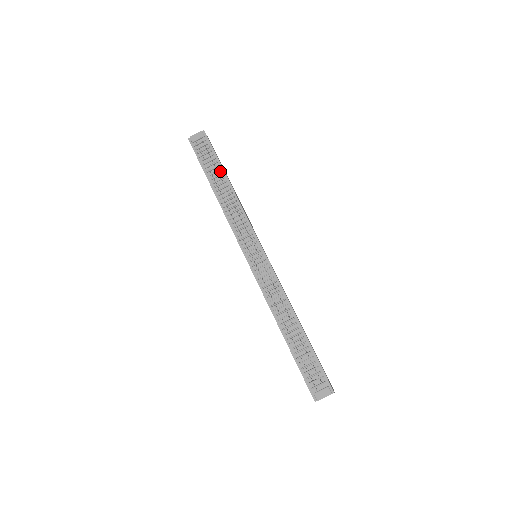
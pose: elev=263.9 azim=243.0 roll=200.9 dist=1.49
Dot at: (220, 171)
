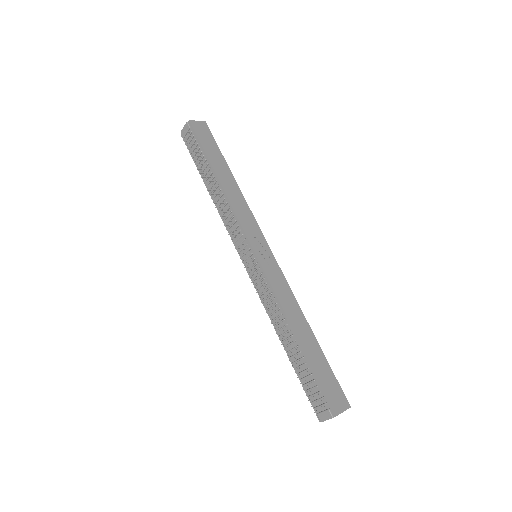
Dot at: (208, 165)
